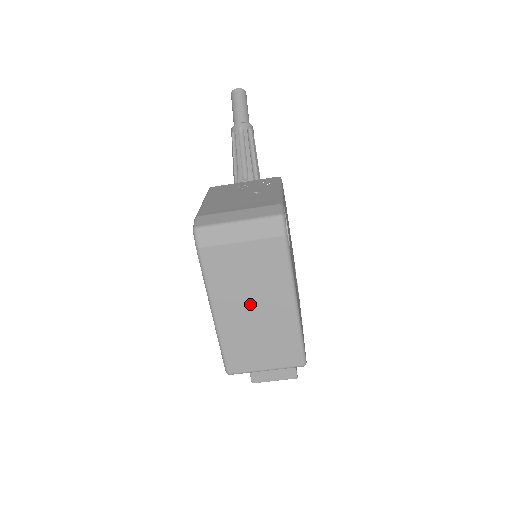
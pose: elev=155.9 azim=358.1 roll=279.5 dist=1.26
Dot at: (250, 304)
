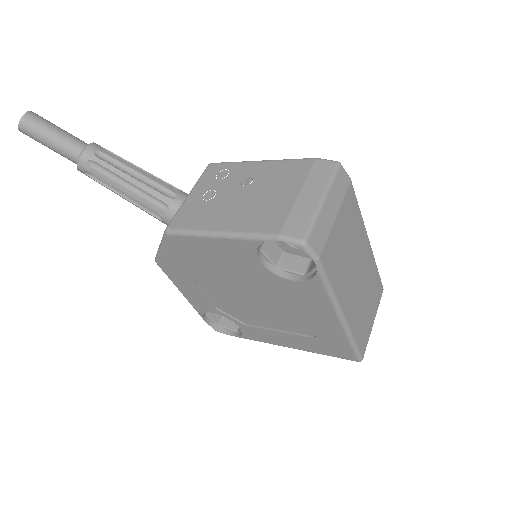
Dot at: (355, 274)
